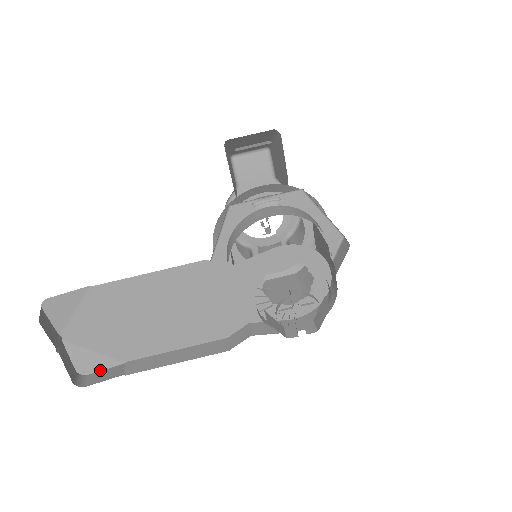
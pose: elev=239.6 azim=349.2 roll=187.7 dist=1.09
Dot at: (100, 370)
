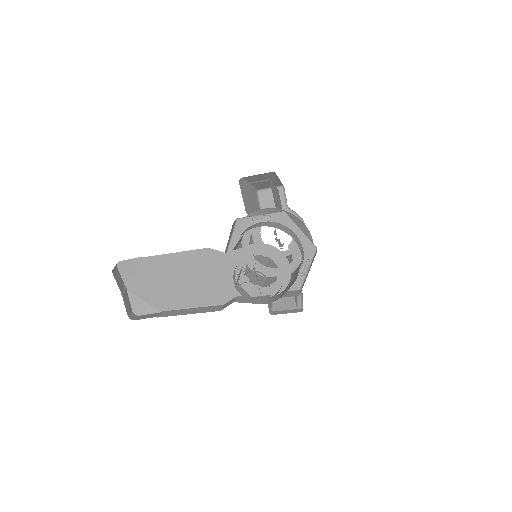
Dot at: (146, 314)
